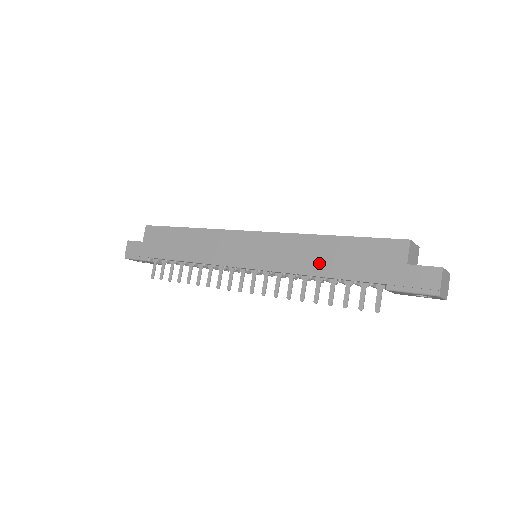
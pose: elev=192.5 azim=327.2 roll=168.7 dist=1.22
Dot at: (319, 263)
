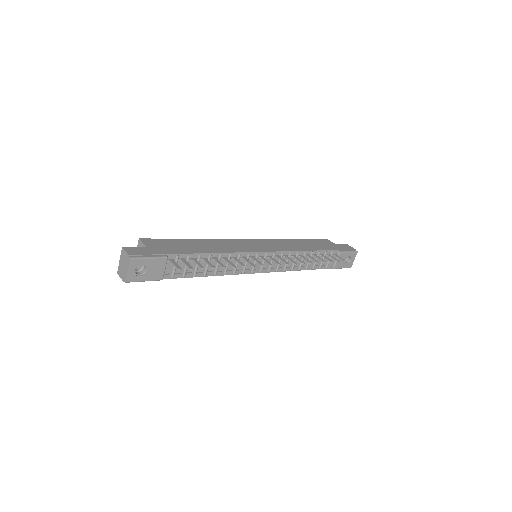
Dot at: (303, 246)
